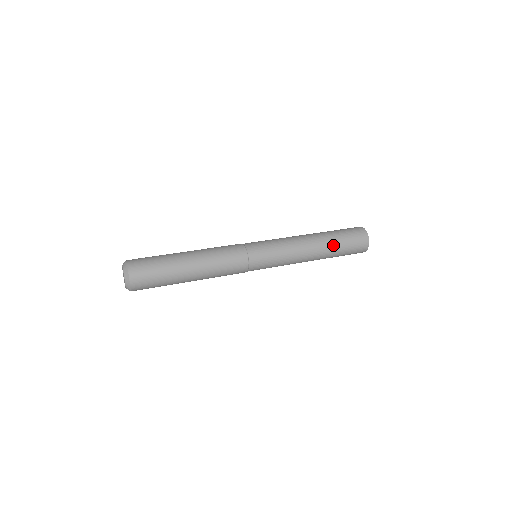
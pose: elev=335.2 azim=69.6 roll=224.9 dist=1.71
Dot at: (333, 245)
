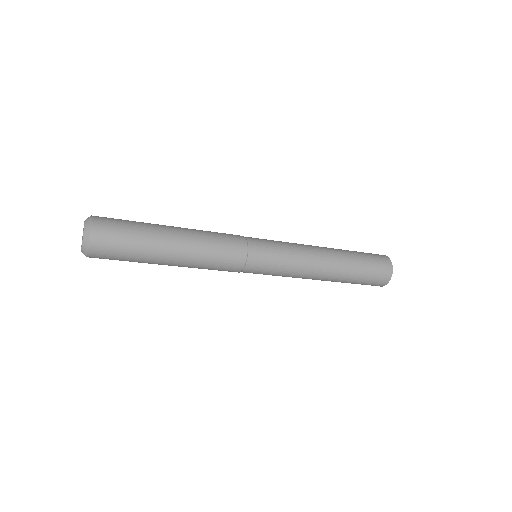
Dot at: (346, 251)
